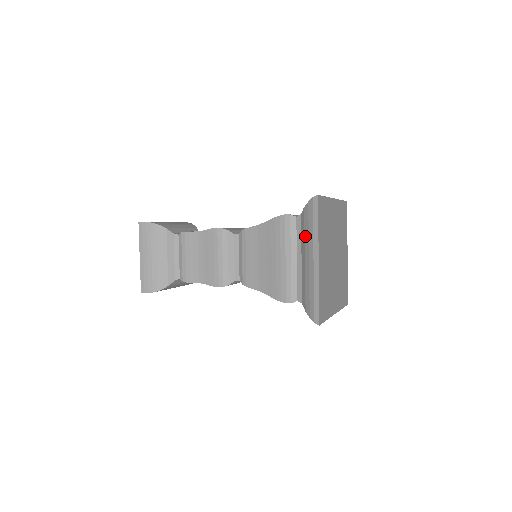
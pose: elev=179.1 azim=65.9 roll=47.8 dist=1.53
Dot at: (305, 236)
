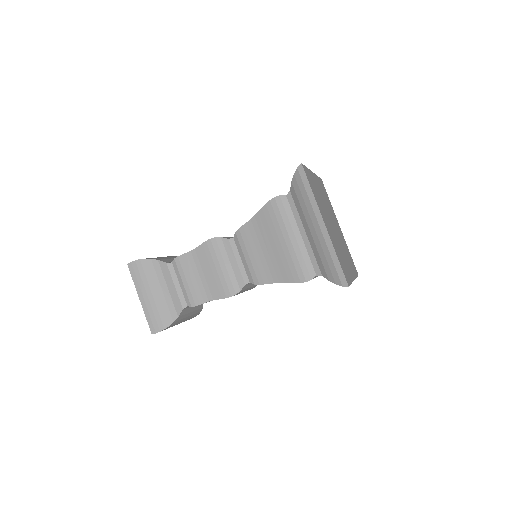
Dot at: occluded
